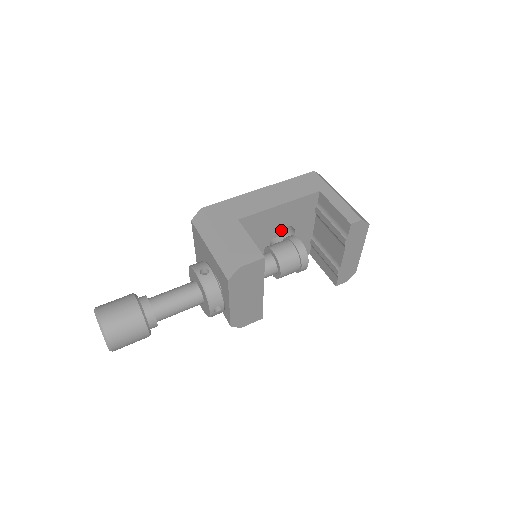
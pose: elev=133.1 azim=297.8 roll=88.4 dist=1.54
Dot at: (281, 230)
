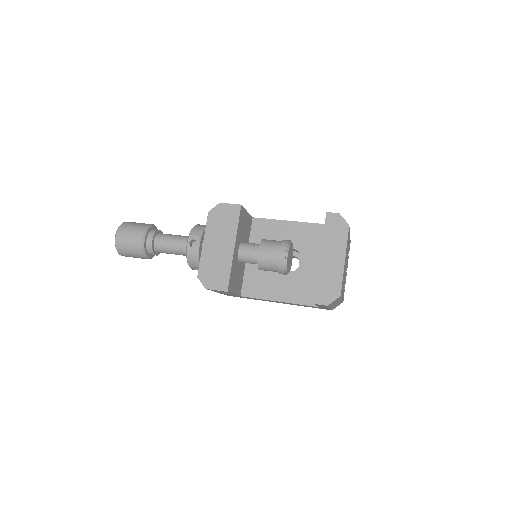
Dot at: (297, 270)
